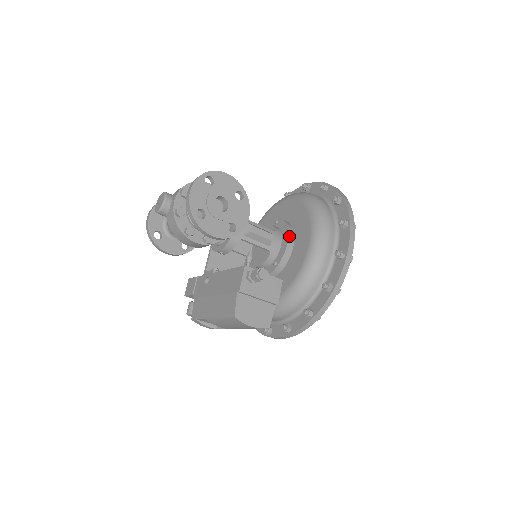
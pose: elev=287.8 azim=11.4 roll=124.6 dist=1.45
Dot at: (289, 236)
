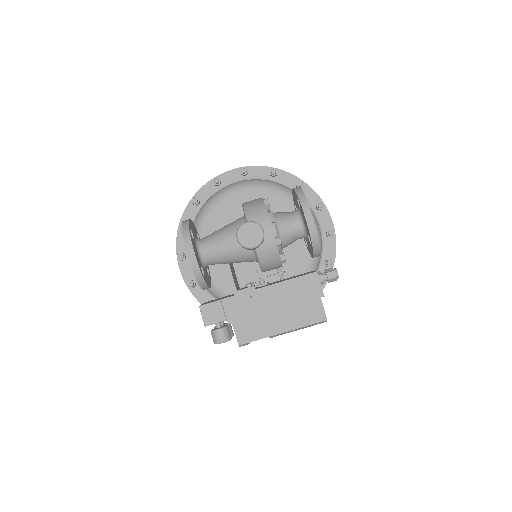
Dot at: occluded
